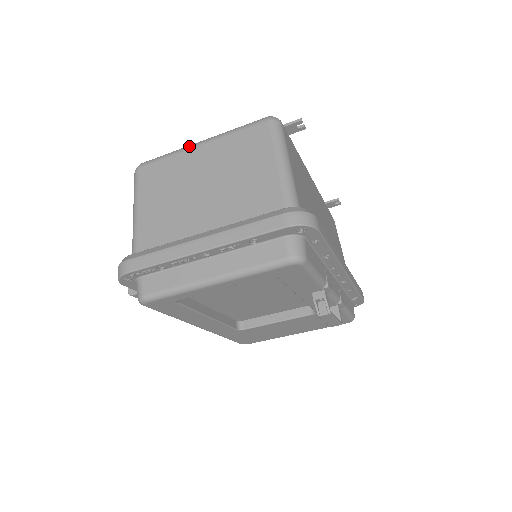
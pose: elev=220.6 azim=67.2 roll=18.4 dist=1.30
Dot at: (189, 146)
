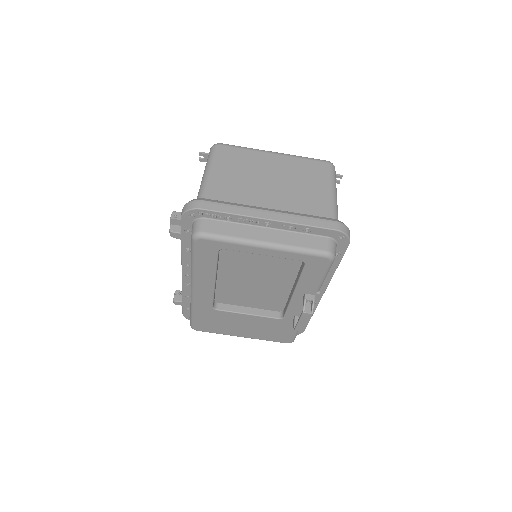
Dot at: occluded
